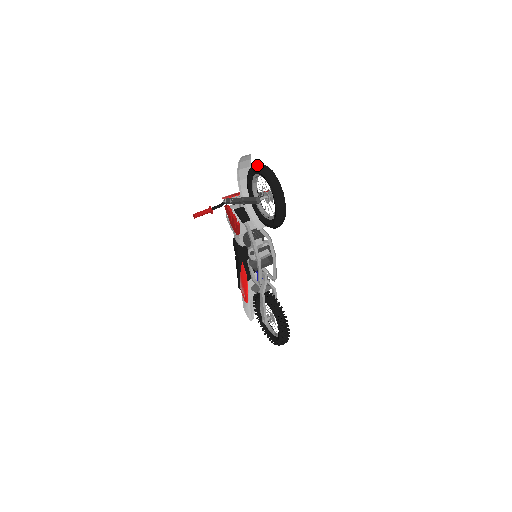
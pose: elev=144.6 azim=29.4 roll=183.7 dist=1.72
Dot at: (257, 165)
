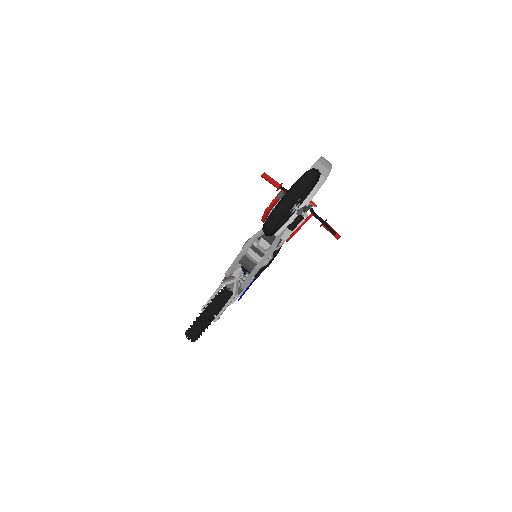
Dot at: (314, 168)
